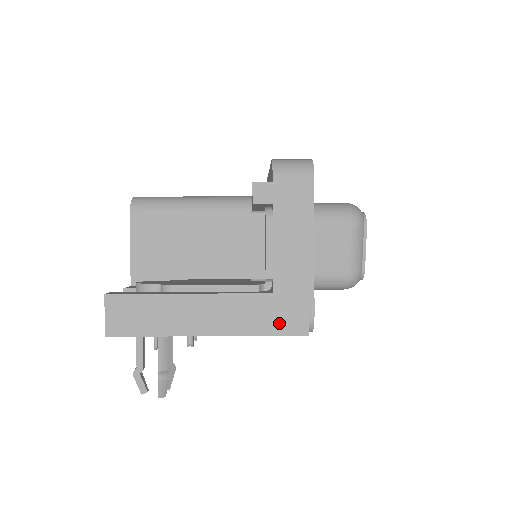
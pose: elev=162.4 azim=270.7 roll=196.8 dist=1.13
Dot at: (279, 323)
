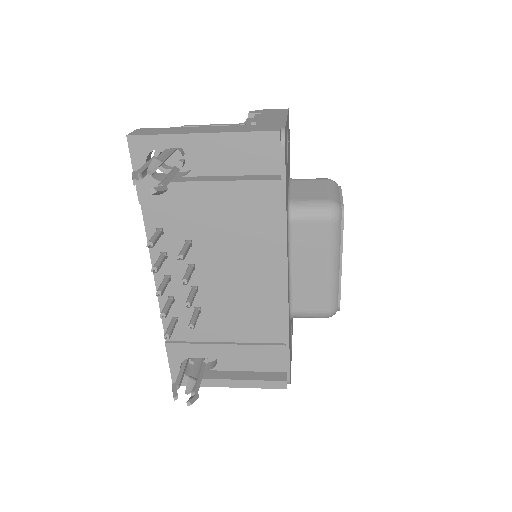
Dot at: (258, 129)
